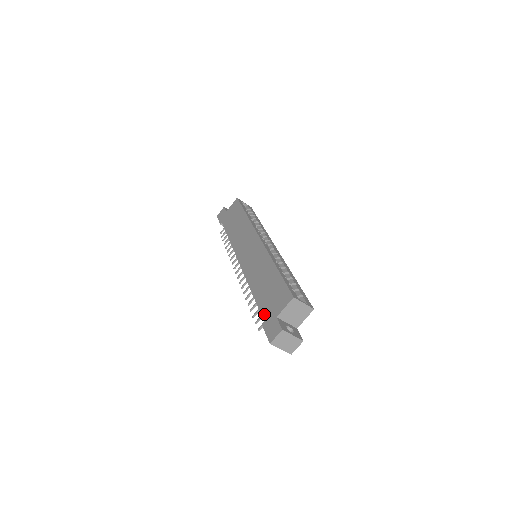
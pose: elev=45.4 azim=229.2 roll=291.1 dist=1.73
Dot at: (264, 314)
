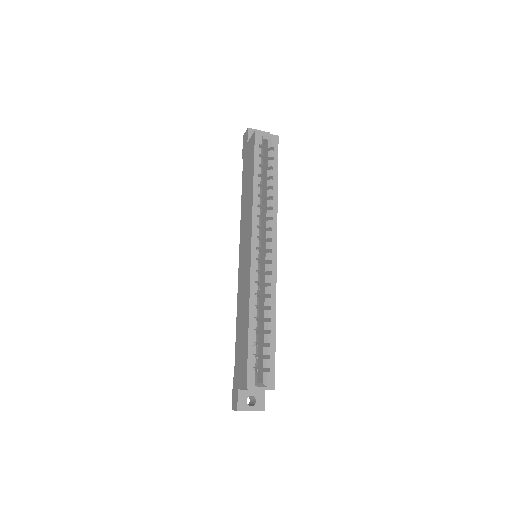
Dot at: (235, 369)
